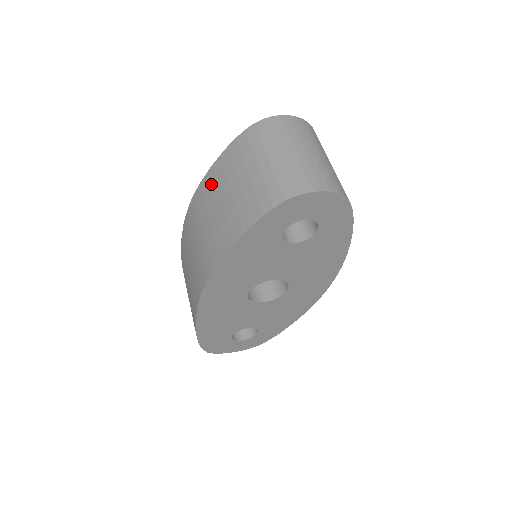
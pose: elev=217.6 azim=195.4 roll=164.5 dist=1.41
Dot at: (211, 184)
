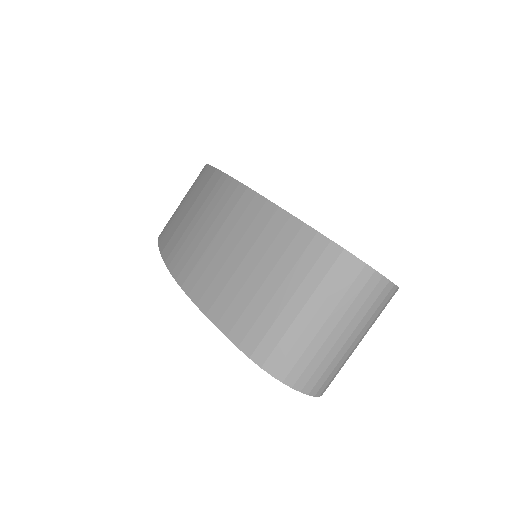
Dot at: (257, 221)
